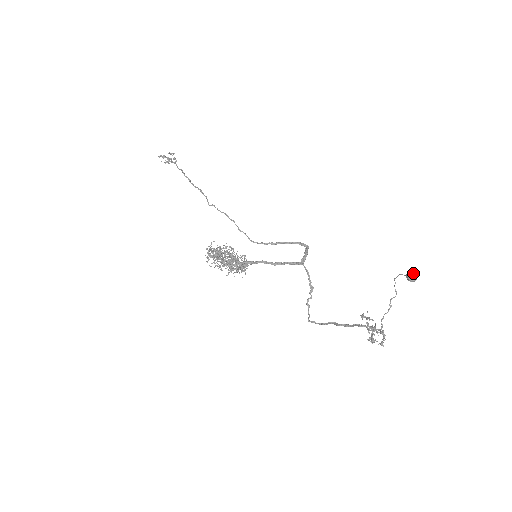
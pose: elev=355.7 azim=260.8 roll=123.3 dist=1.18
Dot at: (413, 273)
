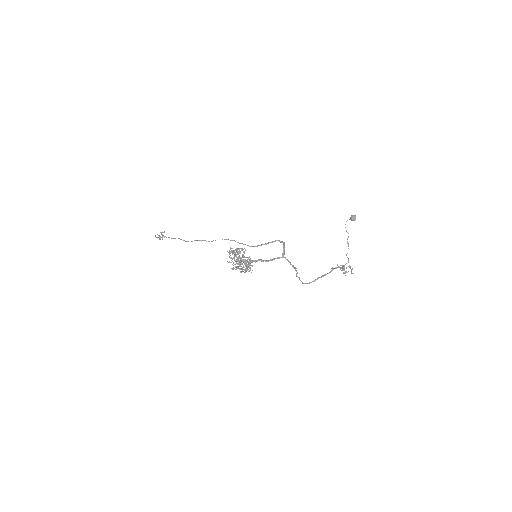
Dot at: (353, 215)
